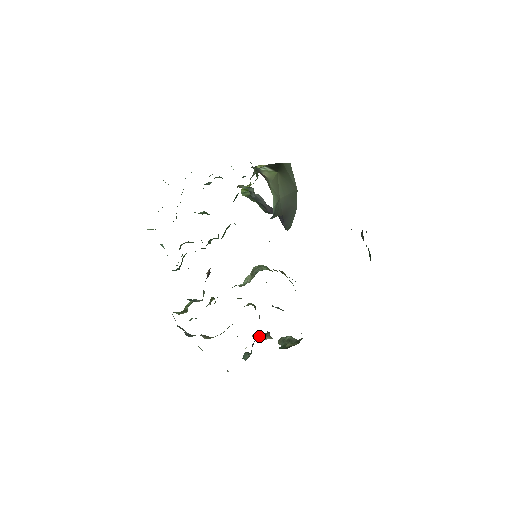
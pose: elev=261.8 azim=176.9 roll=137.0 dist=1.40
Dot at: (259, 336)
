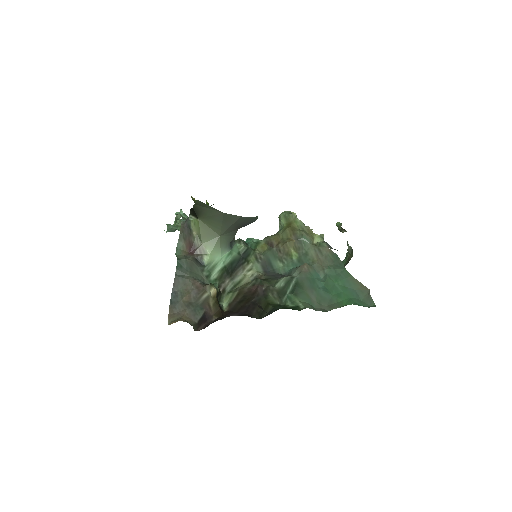
Dot at: (338, 228)
